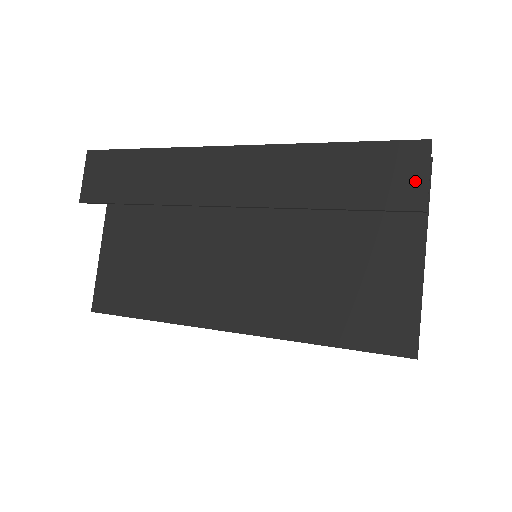
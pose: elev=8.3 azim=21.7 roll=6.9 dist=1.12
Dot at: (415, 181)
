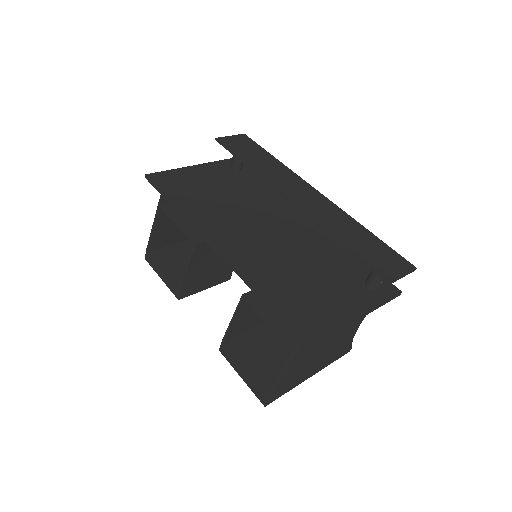
Dot at: (395, 271)
